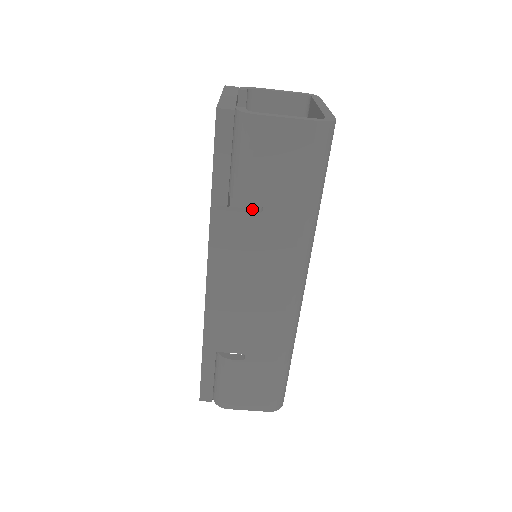
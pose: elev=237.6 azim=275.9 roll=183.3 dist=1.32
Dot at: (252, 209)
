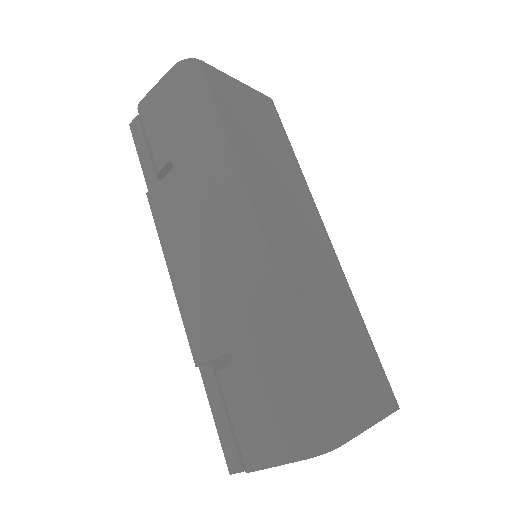
Dot at: occluded
